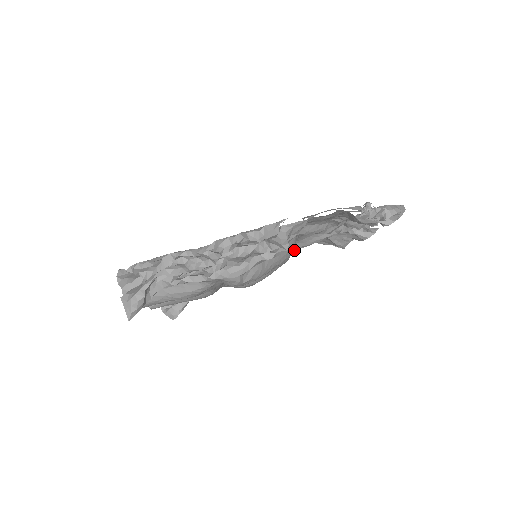
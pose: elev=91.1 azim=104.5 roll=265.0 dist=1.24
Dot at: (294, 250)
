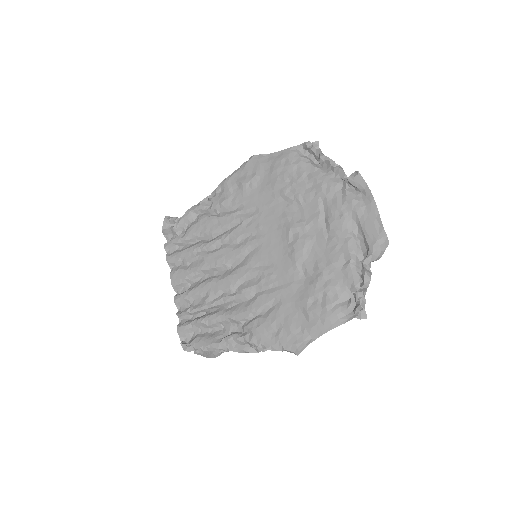
Dot at: occluded
